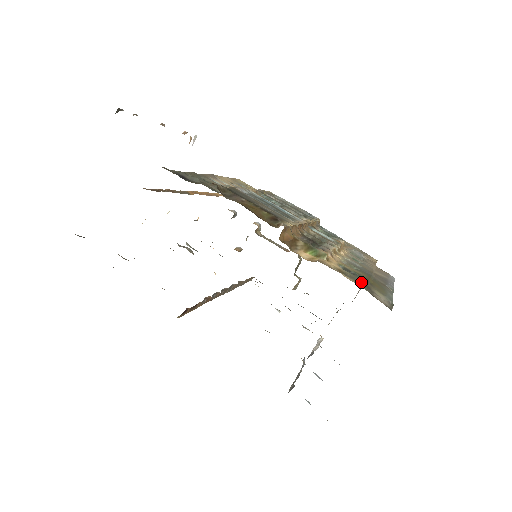
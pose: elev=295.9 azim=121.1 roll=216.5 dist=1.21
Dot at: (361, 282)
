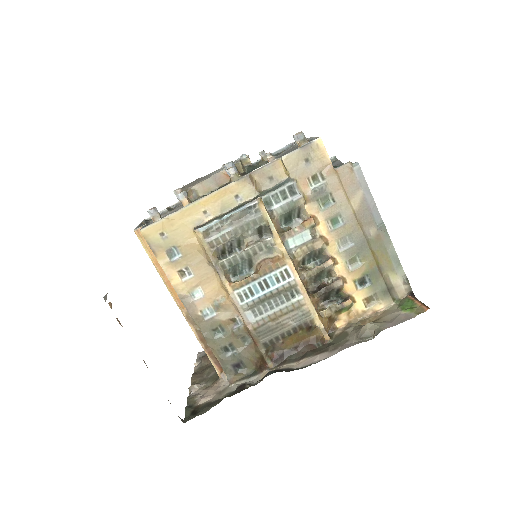
Dot at: (382, 291)
